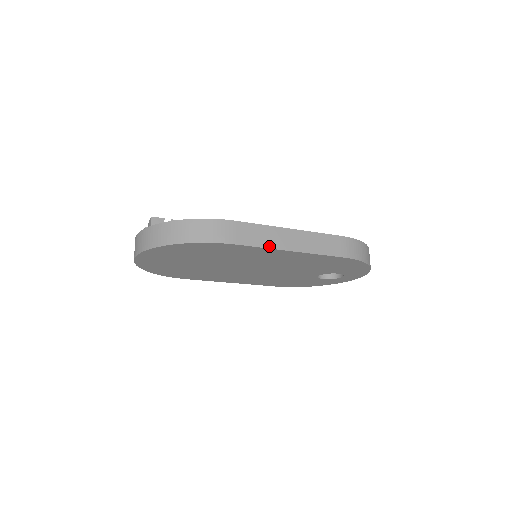
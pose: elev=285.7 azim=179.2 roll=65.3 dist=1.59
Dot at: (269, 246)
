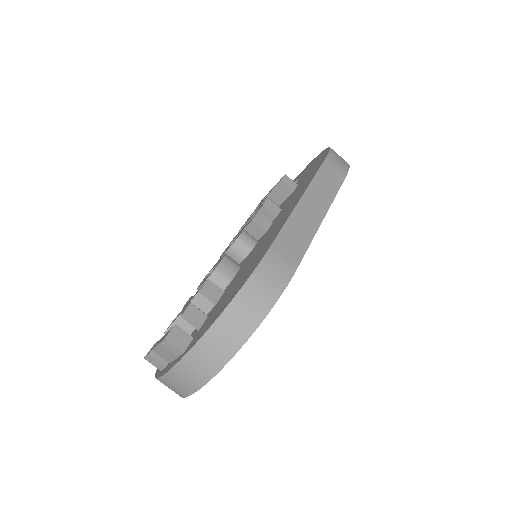
Dot at: (311, 236)
